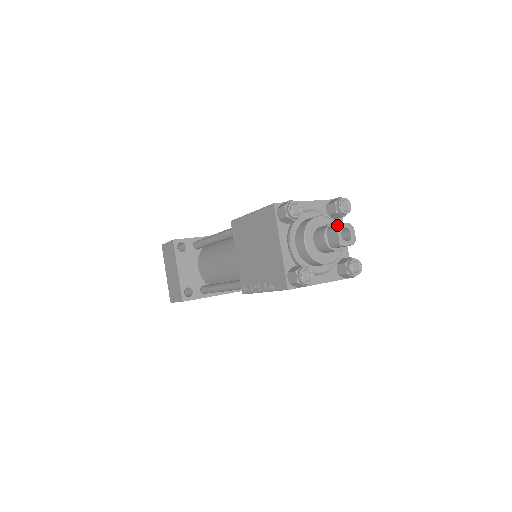
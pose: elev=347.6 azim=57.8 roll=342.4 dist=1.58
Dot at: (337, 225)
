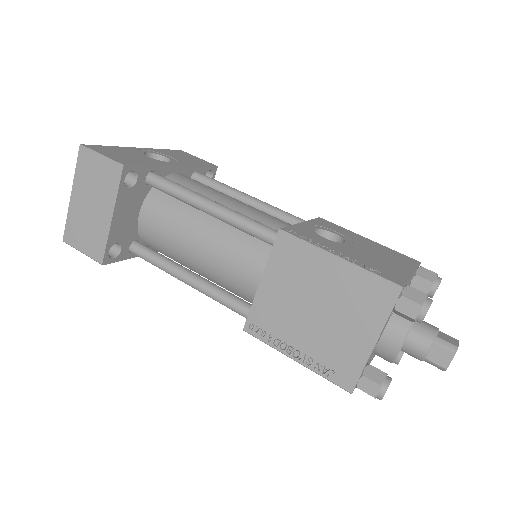
Dot at: (456, 348)
